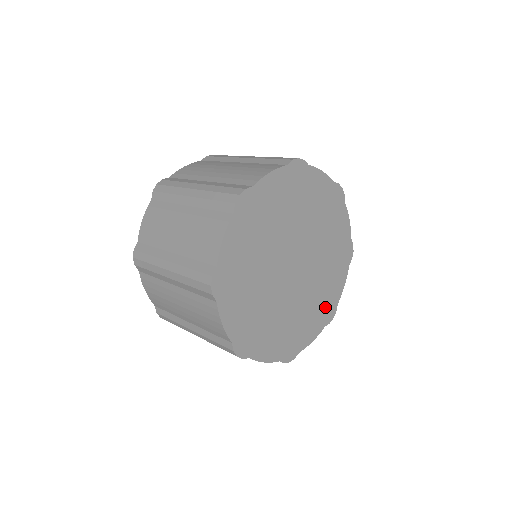
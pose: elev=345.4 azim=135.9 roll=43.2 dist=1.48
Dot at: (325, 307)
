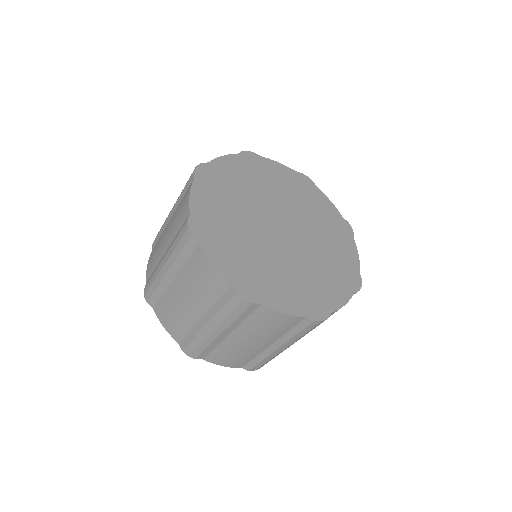
Dot at: (343, 273)
